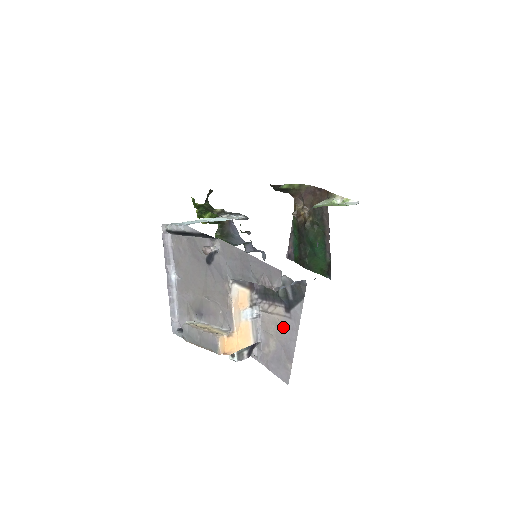
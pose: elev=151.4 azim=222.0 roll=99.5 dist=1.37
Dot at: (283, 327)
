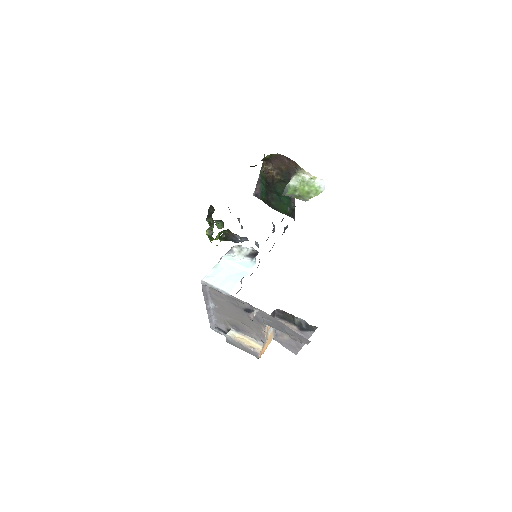
Dot at: occluded
